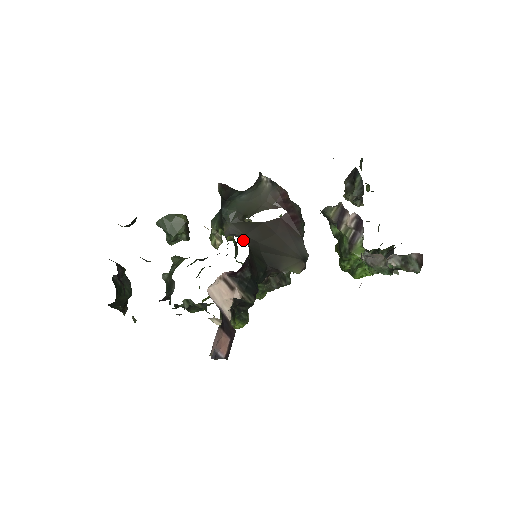
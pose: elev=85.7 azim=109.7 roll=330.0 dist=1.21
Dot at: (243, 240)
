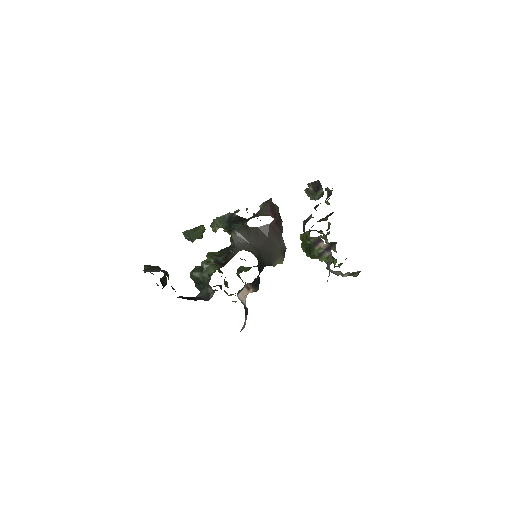
Dot at: (252, 253)
